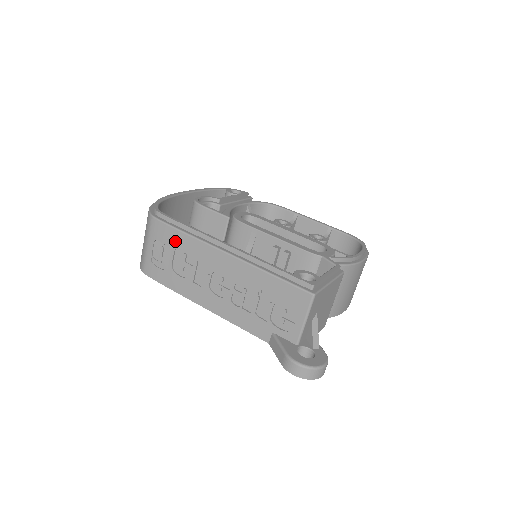
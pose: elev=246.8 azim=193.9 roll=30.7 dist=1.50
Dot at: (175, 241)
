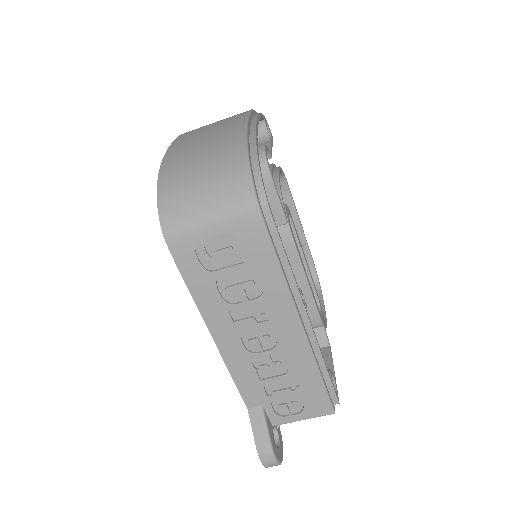
Dot at: (258, 262)
